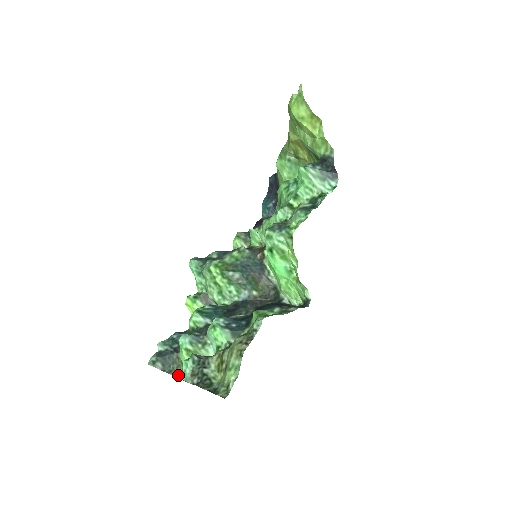
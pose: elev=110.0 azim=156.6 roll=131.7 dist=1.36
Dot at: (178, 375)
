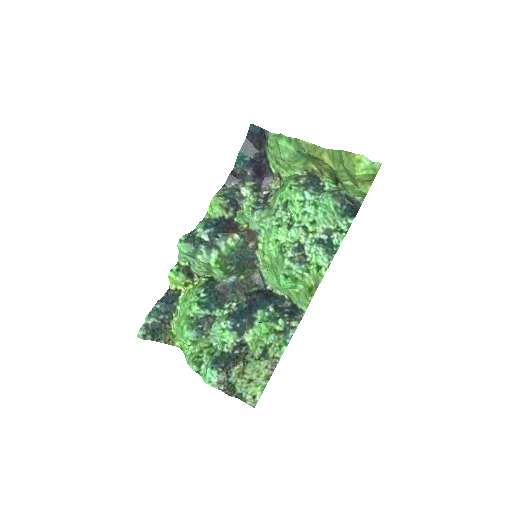
Dot at: (166, 342)
